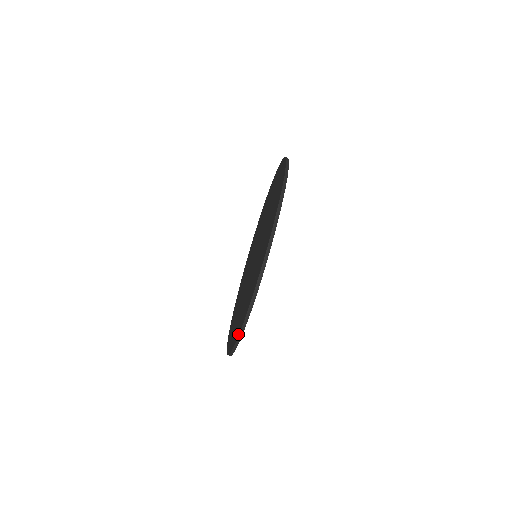
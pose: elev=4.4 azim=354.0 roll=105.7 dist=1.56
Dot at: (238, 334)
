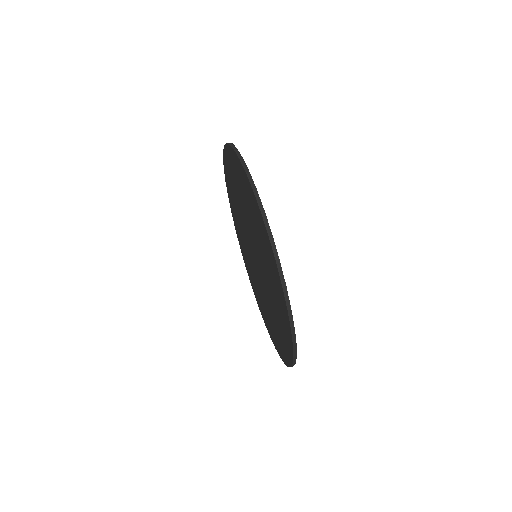
Dot at: (280, 285)
